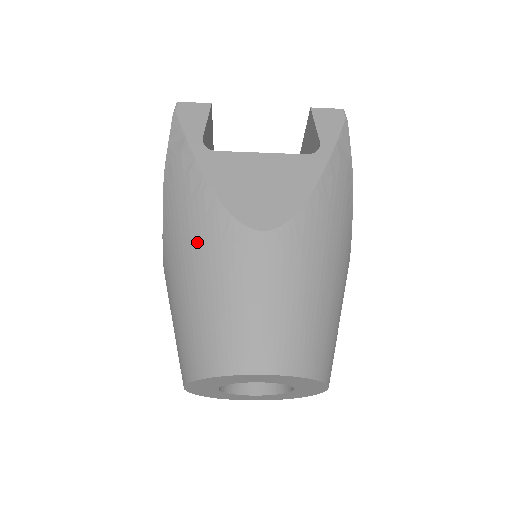
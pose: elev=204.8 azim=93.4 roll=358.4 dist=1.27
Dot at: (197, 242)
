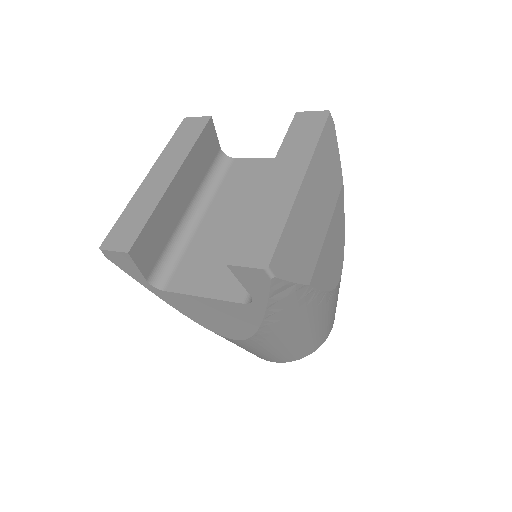
Dot at: occluded
